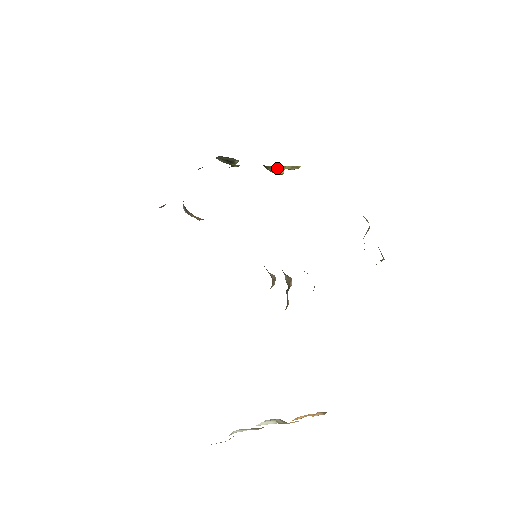
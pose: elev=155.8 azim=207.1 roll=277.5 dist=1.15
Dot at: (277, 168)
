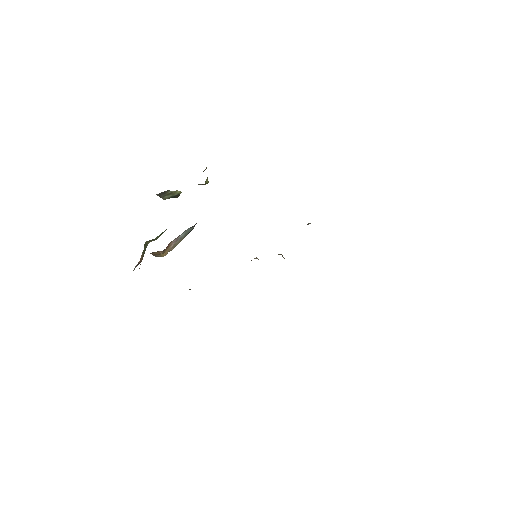
Dot at: (207, 180)
